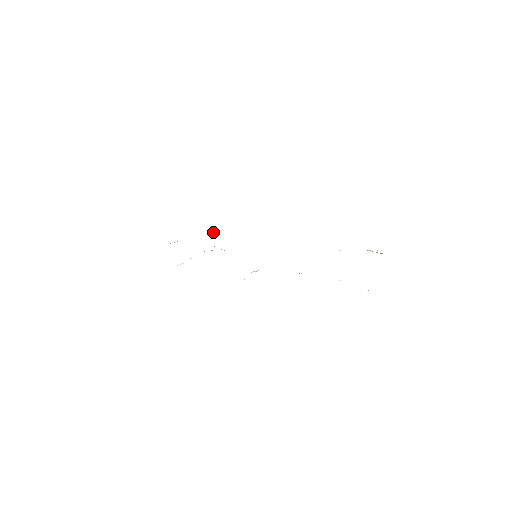
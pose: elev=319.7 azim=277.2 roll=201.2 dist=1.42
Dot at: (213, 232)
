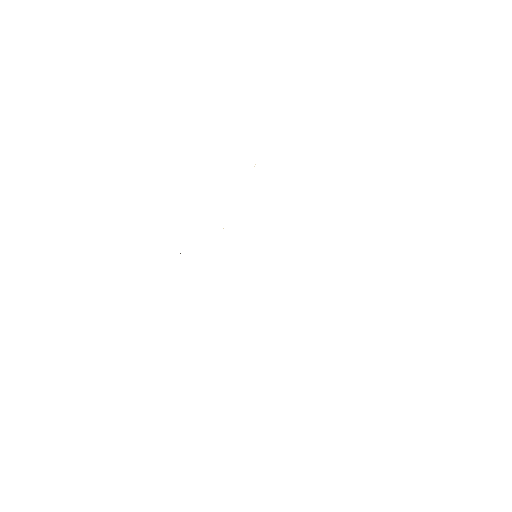
Dot at: (254, 166)
